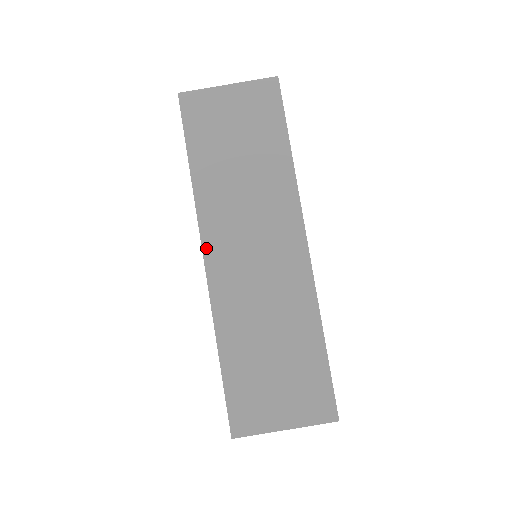
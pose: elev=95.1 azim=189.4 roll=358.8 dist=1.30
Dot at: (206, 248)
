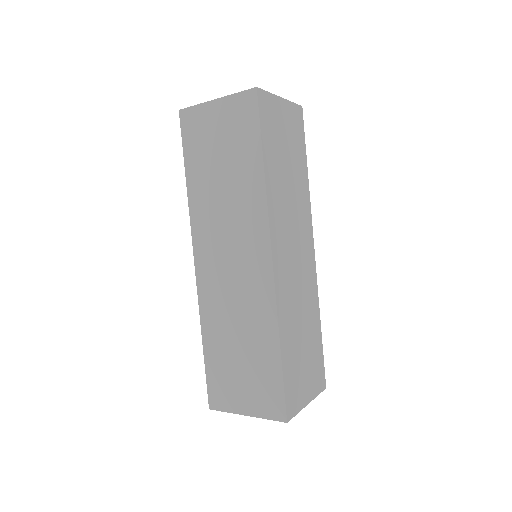
Dot at: (196, 253)
